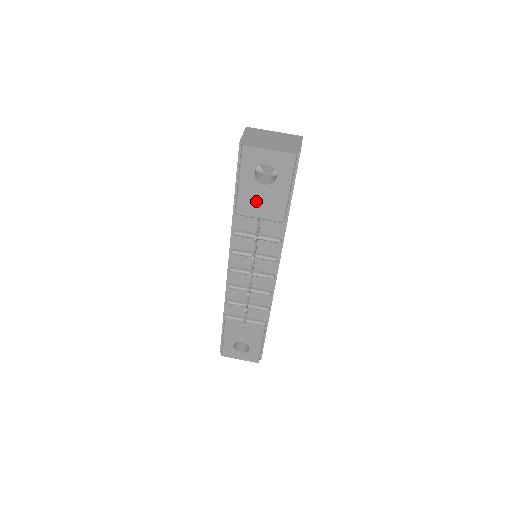
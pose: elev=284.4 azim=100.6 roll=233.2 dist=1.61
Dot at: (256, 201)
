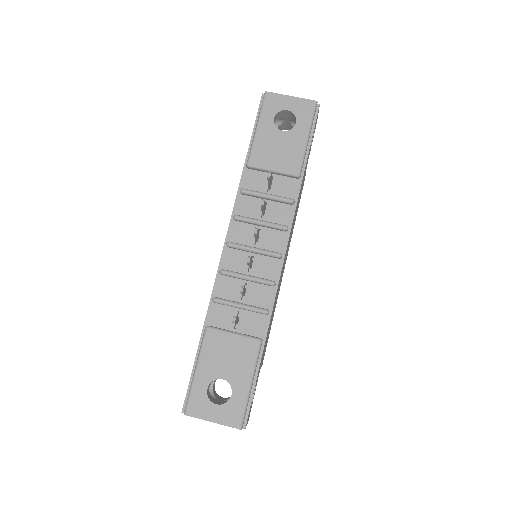
Dot at: (272, 149)
